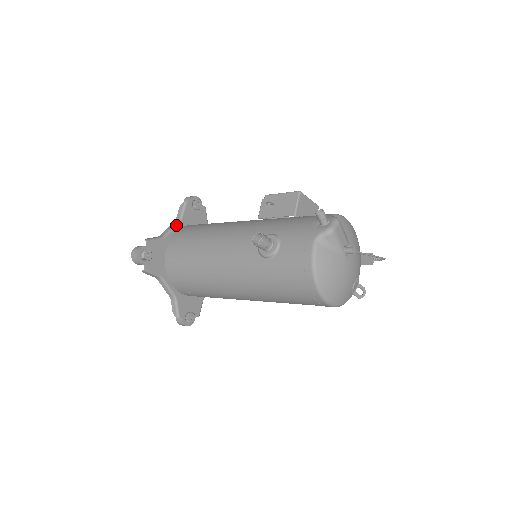
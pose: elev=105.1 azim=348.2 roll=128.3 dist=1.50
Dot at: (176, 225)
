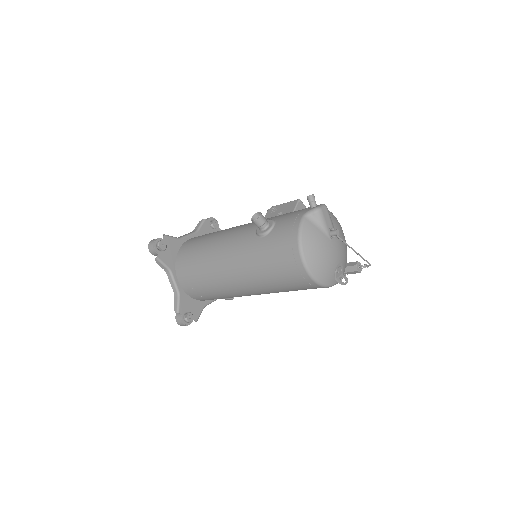
Dot at: (192, 233)
